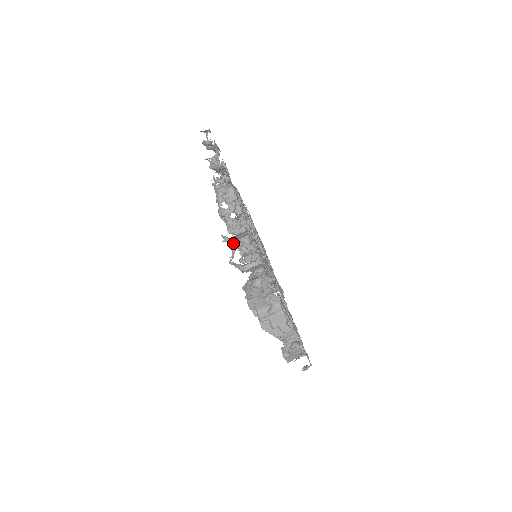
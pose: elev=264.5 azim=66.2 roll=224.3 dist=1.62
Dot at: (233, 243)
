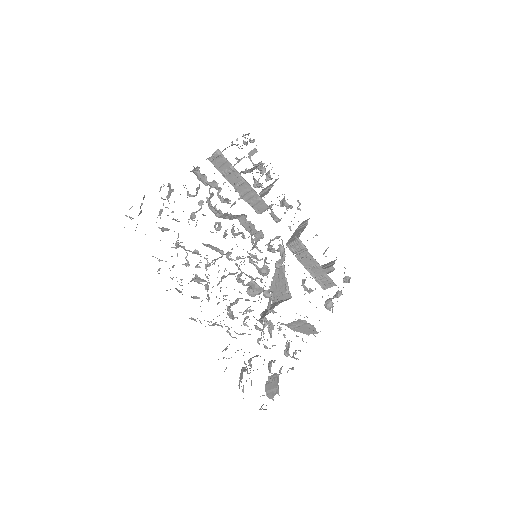
Dot at: (231, 318)
